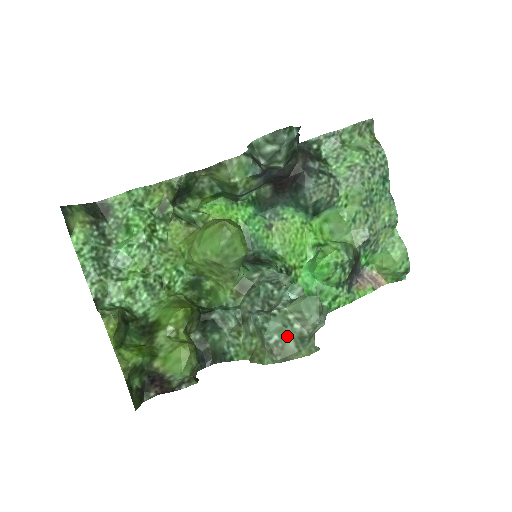
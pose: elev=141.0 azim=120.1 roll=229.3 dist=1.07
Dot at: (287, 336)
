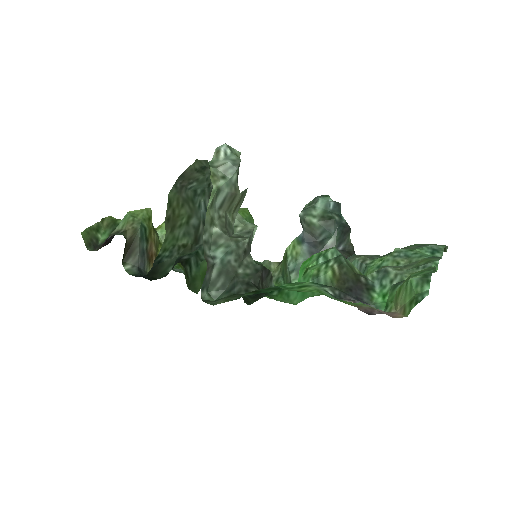
Dot at: (201, 177)
